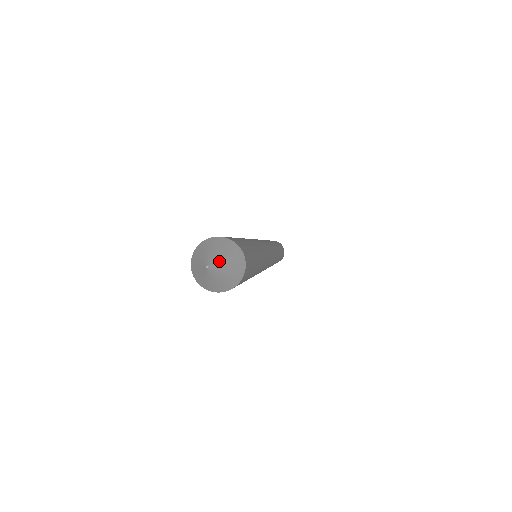
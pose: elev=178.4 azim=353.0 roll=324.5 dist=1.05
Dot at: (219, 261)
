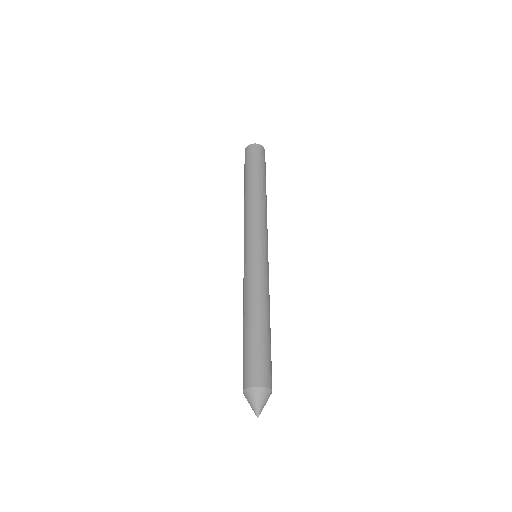
Dot at: occluded
